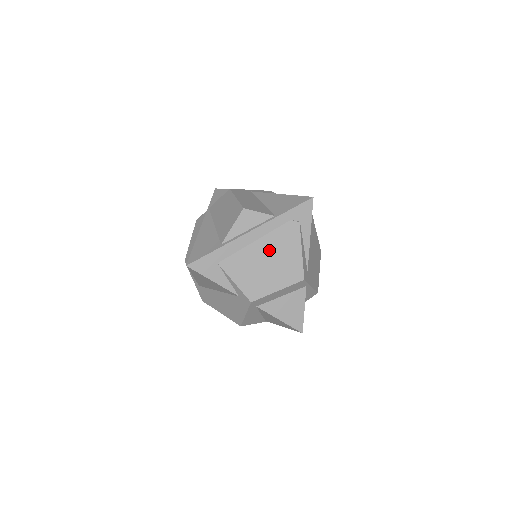
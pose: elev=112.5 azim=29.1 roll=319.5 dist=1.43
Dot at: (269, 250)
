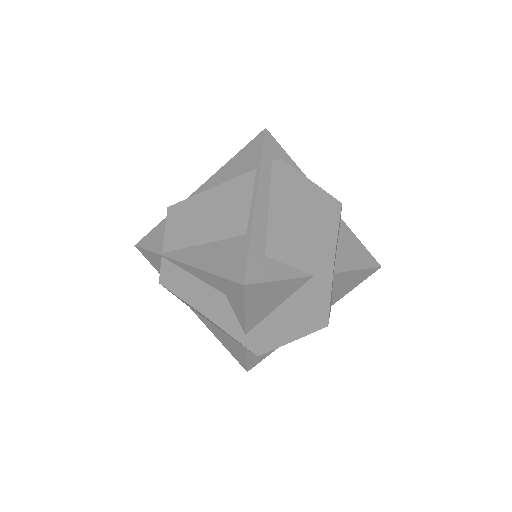
Dot at: (289, 202)
